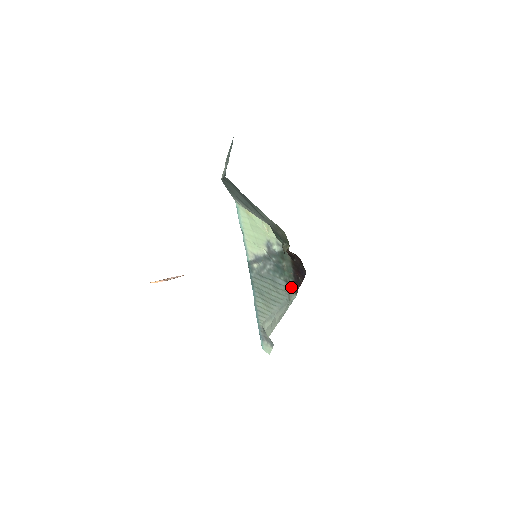
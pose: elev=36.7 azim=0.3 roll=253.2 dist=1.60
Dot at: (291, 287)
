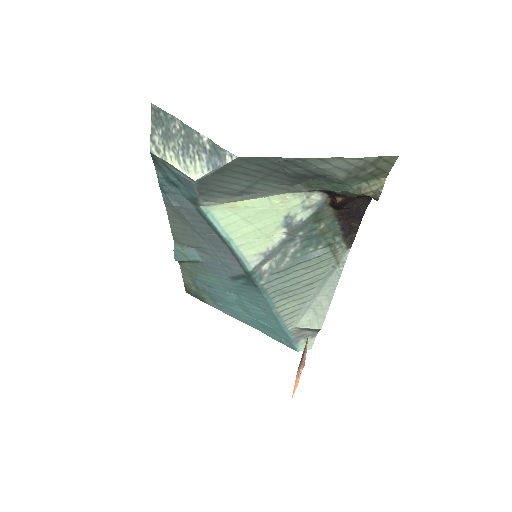
Dot at: (339, 246)
